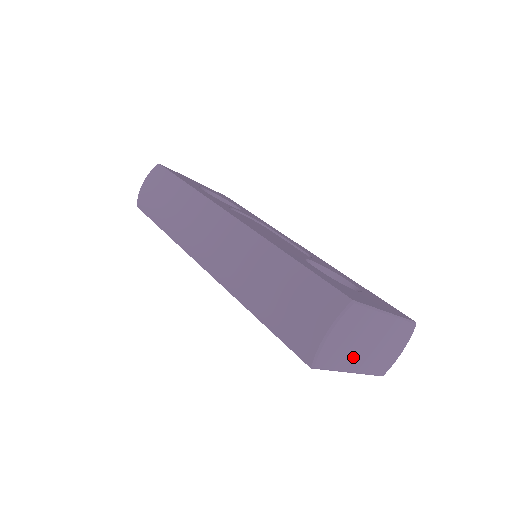
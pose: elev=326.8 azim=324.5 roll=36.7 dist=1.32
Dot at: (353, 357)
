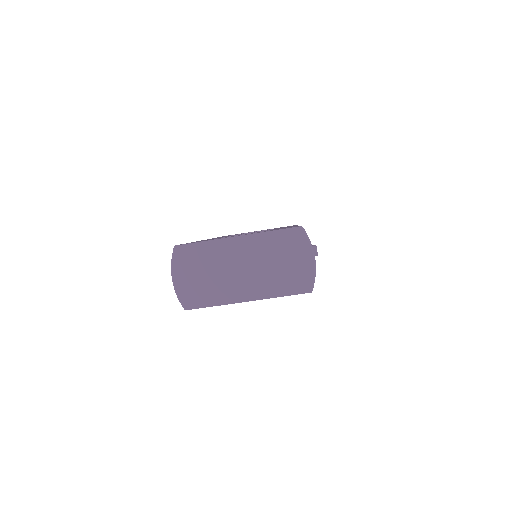
Dot at: (231, 287)
